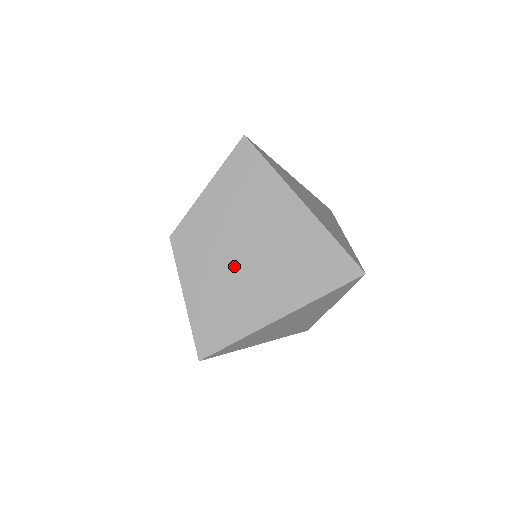
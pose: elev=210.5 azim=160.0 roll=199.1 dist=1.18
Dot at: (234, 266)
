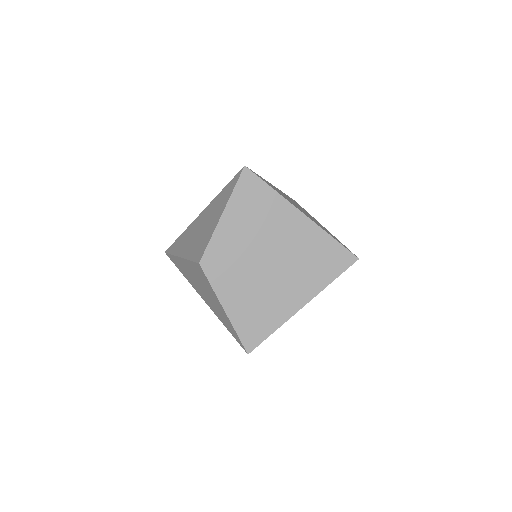
Dot at: (260, 275)
